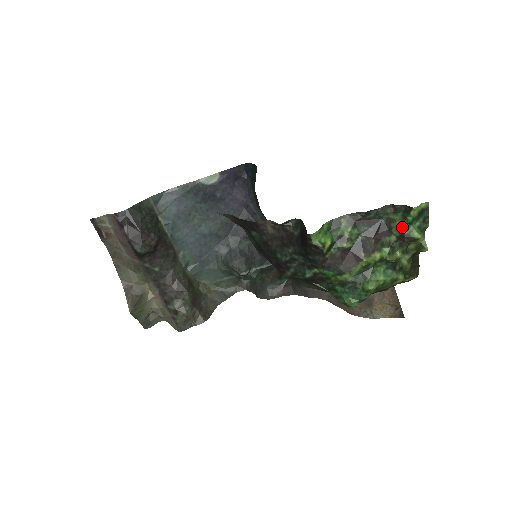
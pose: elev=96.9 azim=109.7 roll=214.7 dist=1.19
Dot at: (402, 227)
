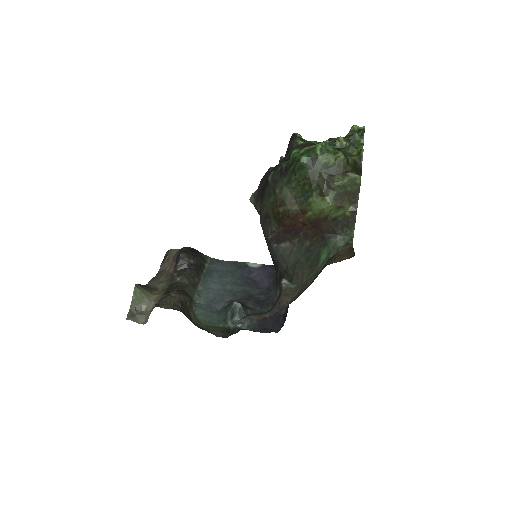
Dot at: occluded
